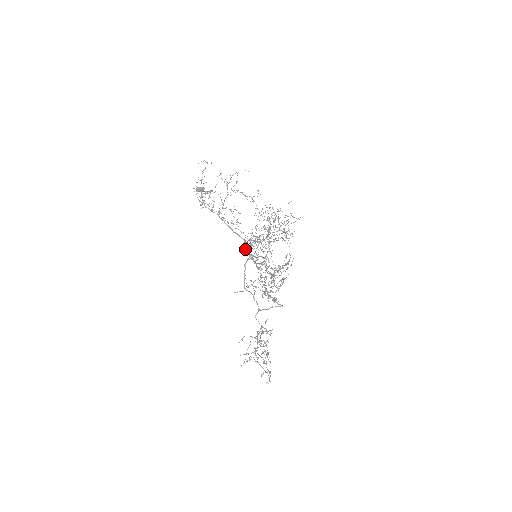
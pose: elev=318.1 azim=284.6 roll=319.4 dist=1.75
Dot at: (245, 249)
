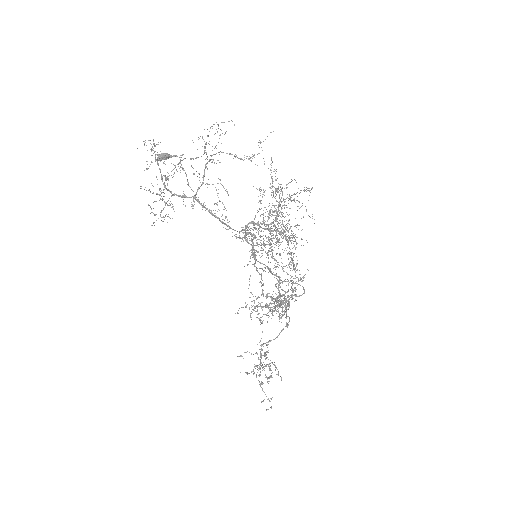
Dot at: occluded
